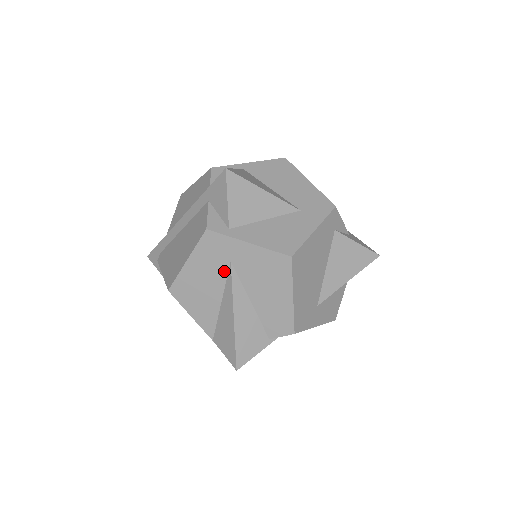
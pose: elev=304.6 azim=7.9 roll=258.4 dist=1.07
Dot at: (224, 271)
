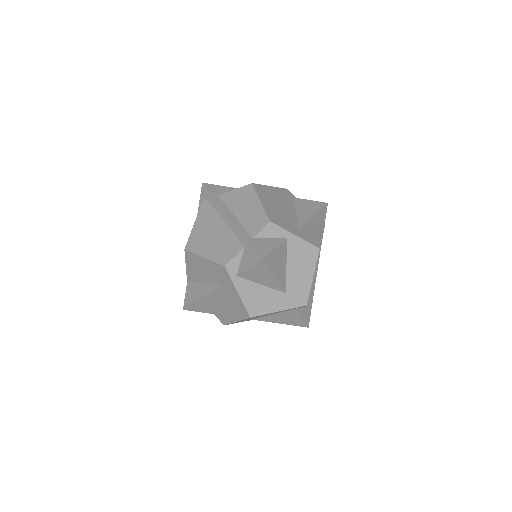
Dot at: (217, 281)
